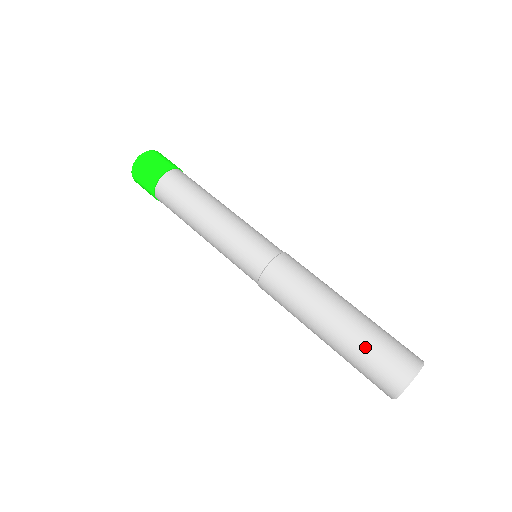
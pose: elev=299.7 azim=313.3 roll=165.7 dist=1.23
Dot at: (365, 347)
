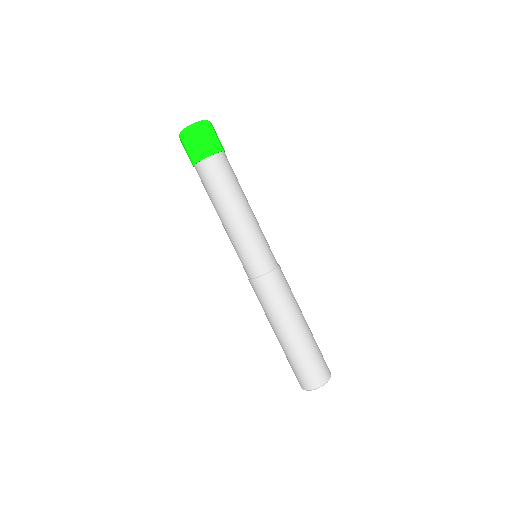
Dot at: (298, 359)
